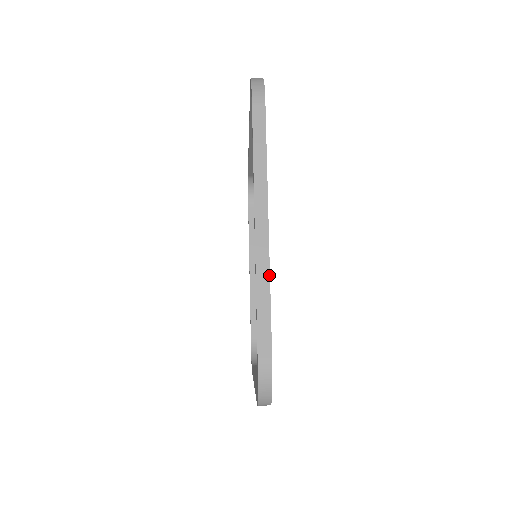
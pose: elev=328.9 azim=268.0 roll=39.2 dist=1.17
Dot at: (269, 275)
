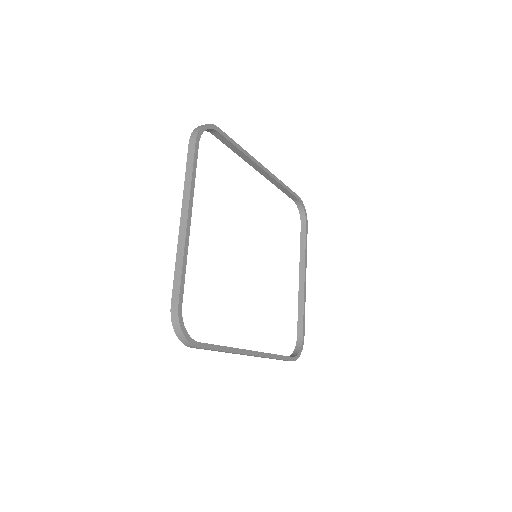
Dot at: (184, 251)
